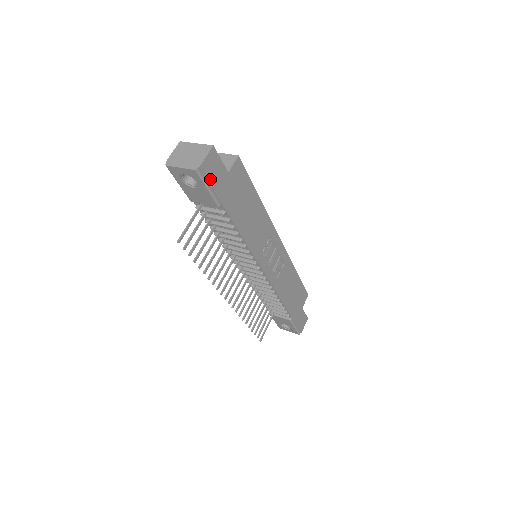
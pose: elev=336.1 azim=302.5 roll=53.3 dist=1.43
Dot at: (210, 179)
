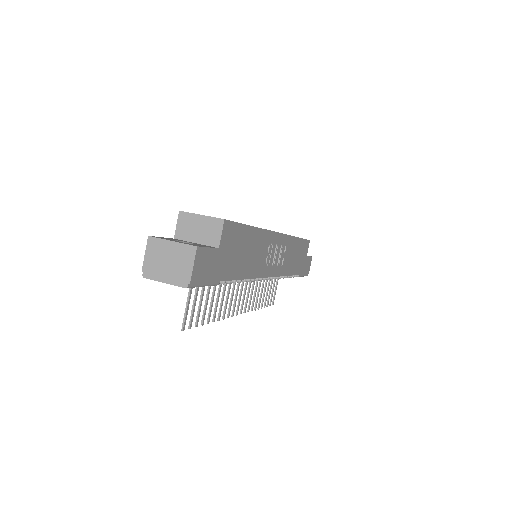
Dot at: (203, 278)
